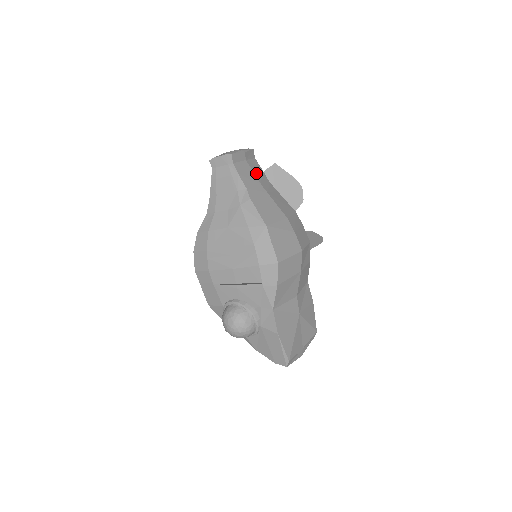
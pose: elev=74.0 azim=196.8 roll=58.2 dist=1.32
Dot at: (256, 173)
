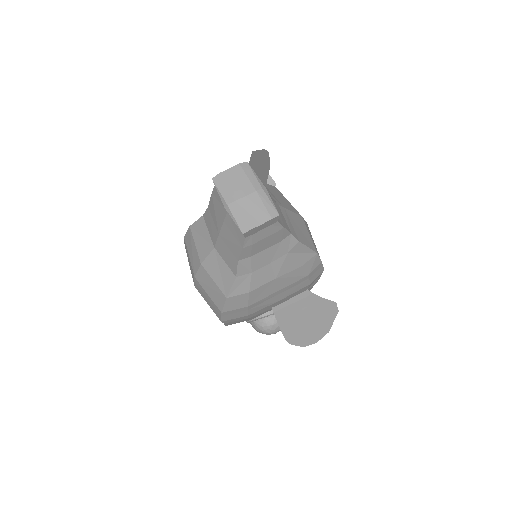
Dot at: occluded
